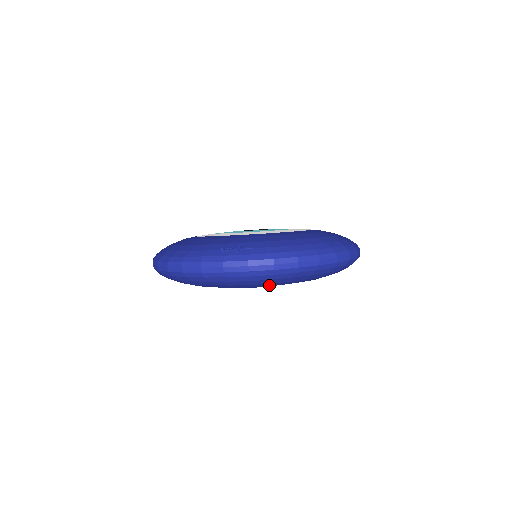
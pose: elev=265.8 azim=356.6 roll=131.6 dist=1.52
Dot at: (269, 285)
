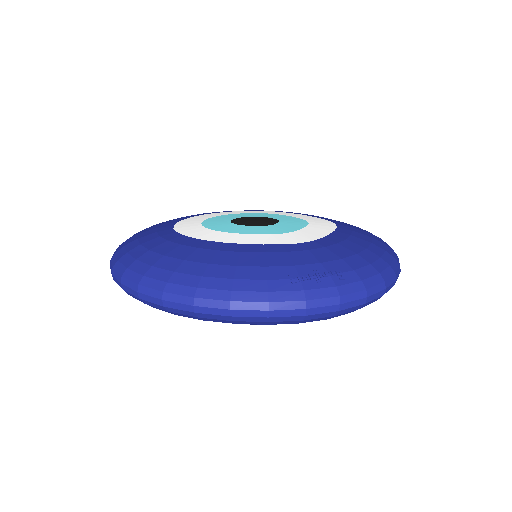
Dot at: occluded
